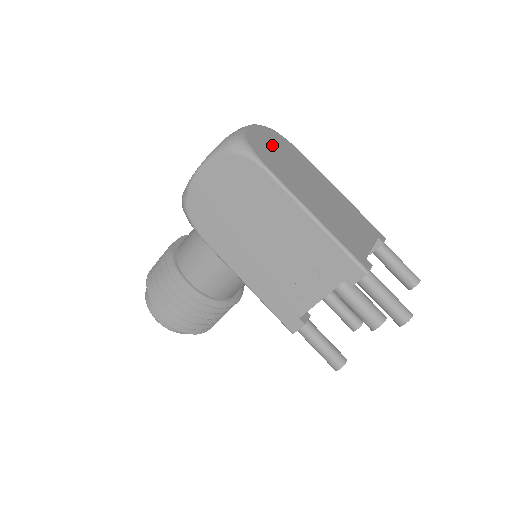
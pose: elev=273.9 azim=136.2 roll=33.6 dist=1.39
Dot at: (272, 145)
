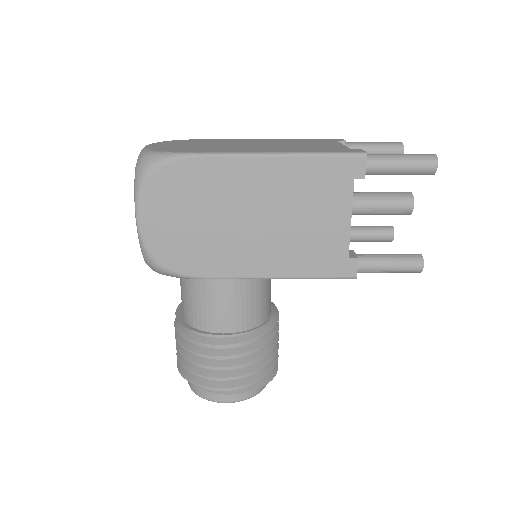
Dot at: (179, 145)
